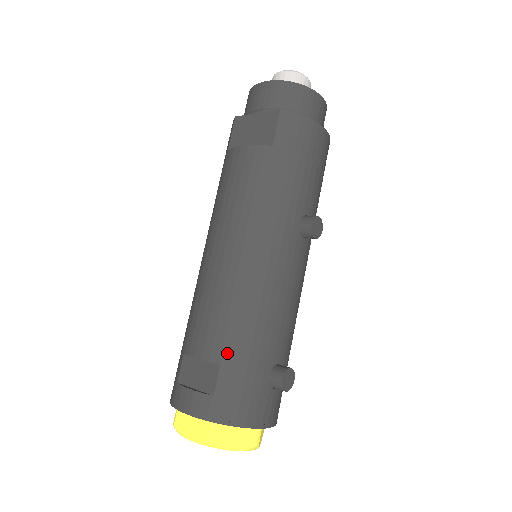
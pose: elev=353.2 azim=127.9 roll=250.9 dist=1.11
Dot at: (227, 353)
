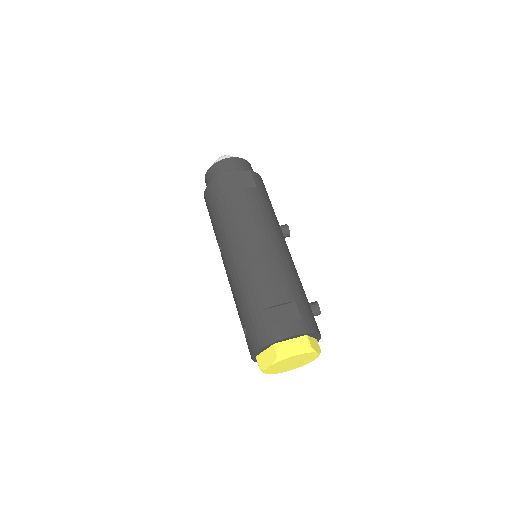
Dot at: (295, 294)
